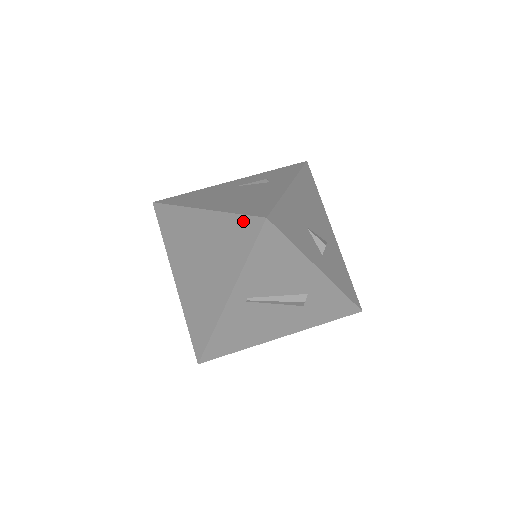
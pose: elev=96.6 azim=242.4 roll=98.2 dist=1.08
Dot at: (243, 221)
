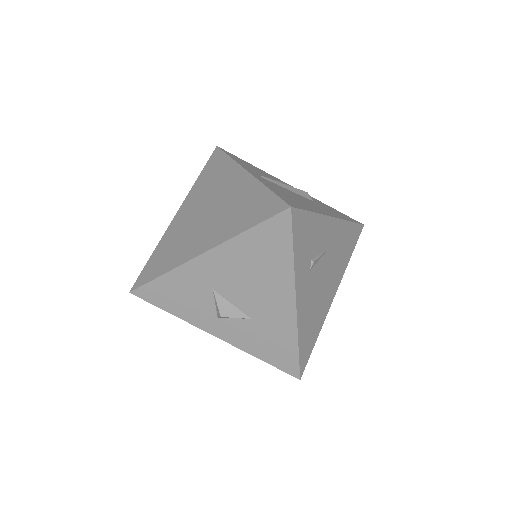
Dot at: (207, 165)
